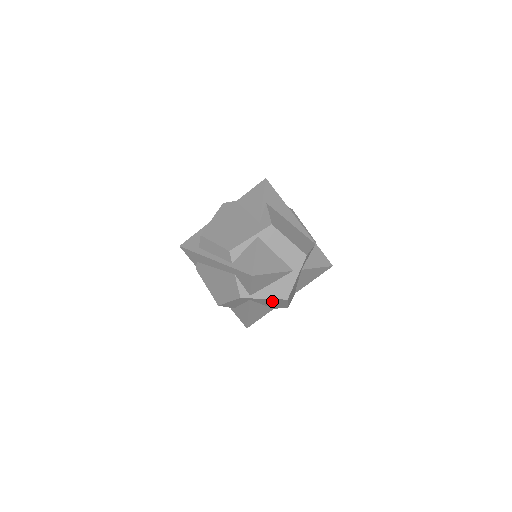
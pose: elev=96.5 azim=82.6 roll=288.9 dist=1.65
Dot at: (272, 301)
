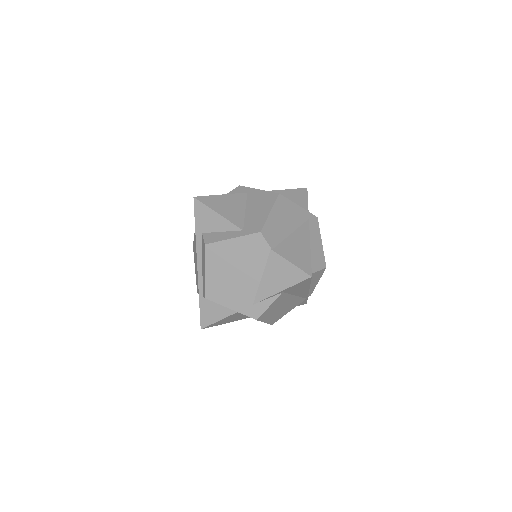
Dot at: occluded
